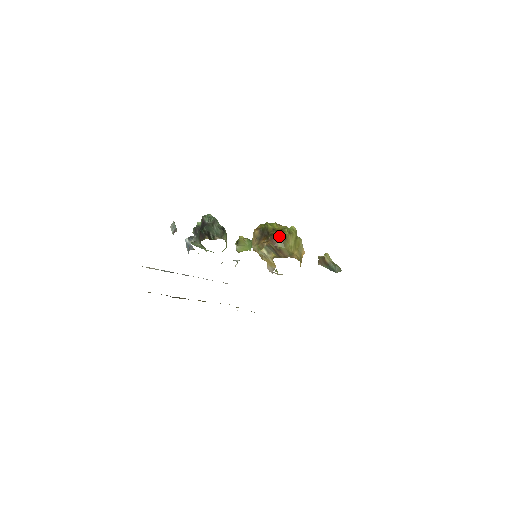
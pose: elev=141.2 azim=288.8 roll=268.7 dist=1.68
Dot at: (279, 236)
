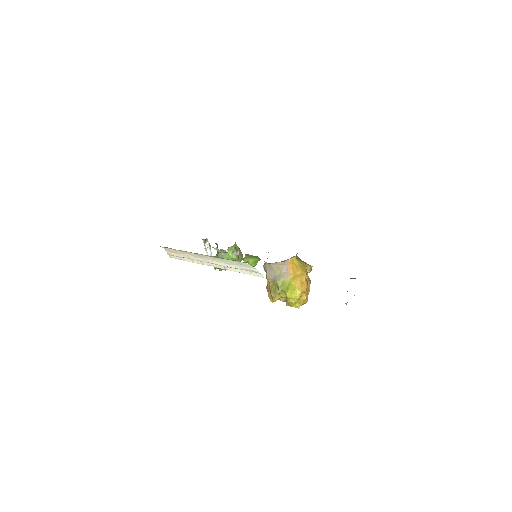
Dot at: occluded
